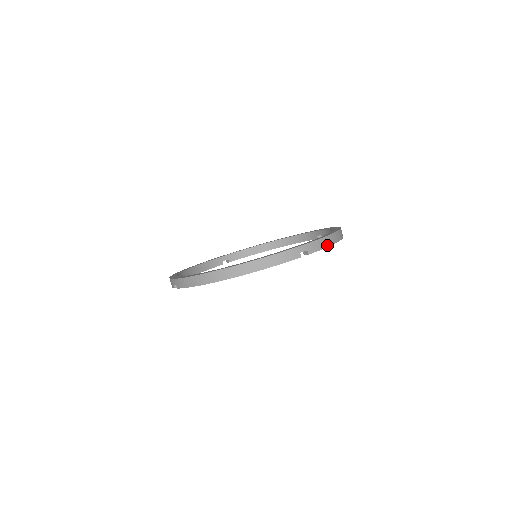
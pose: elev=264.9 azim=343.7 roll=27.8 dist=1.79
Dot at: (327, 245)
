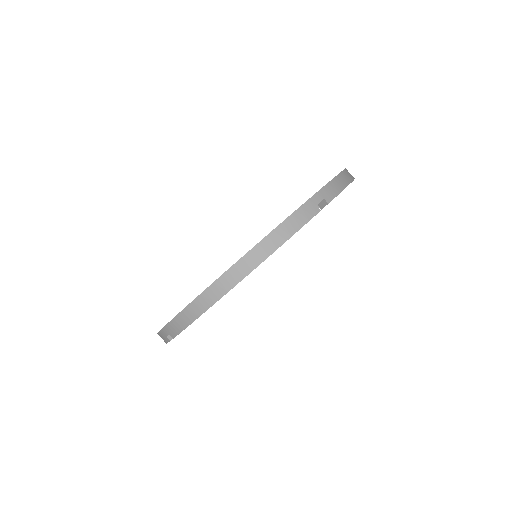
Dot at: (344, 186)
